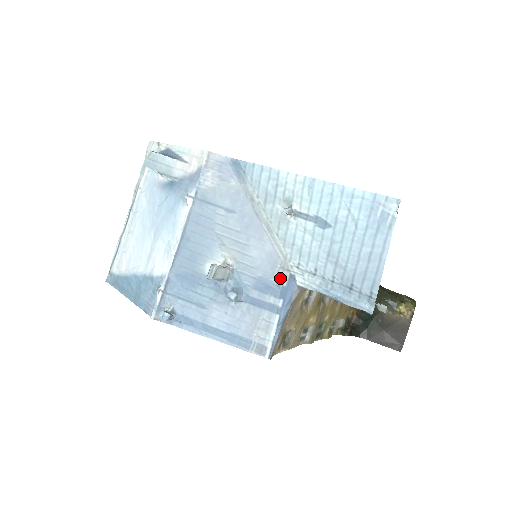
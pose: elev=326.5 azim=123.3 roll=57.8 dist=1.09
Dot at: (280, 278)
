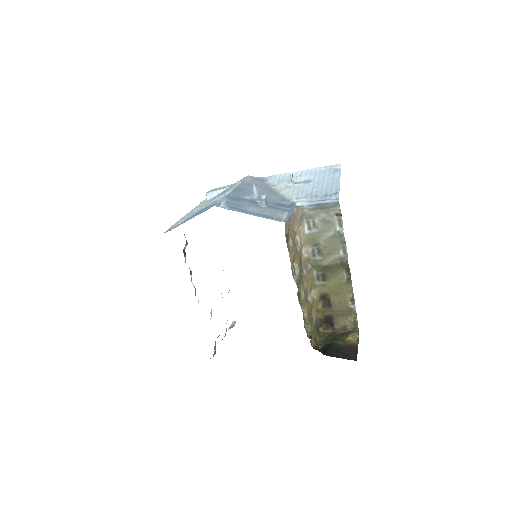
Dot at: (287, 203)
